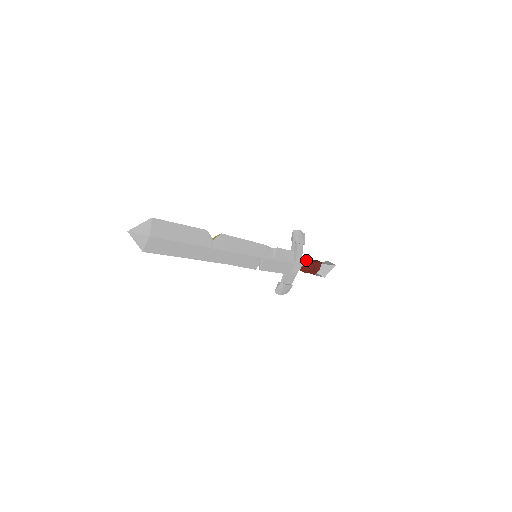
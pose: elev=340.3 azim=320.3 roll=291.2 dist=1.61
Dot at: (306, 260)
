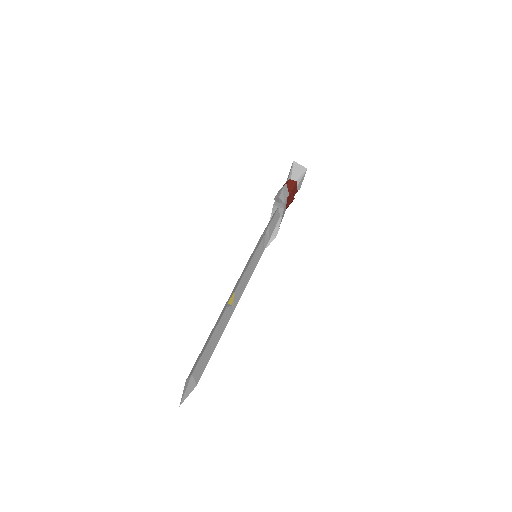
Dot at: (287, 199)
